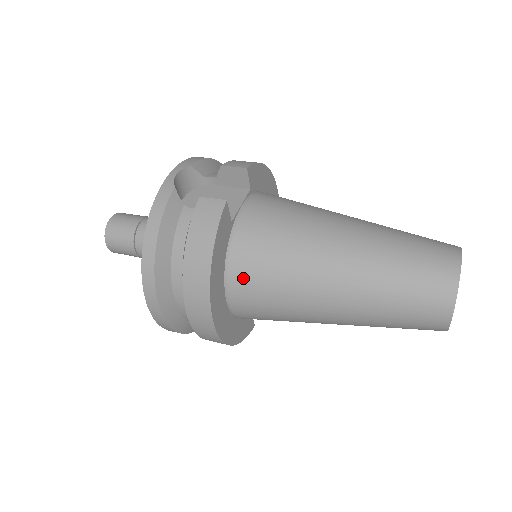
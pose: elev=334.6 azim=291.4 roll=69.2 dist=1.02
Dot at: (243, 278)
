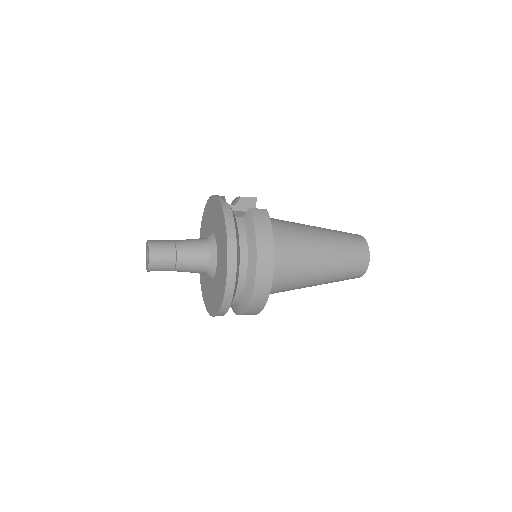
Dot at: (278, 255)
